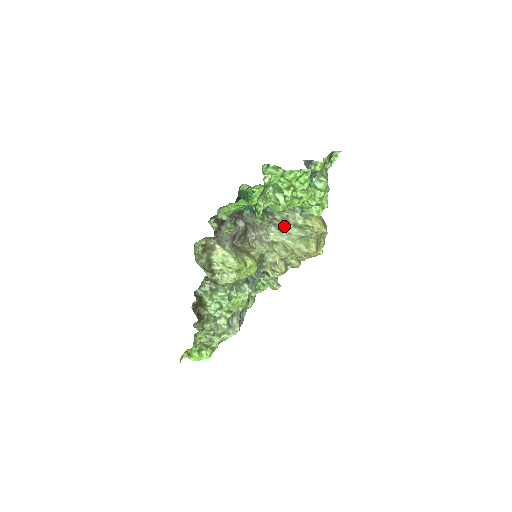
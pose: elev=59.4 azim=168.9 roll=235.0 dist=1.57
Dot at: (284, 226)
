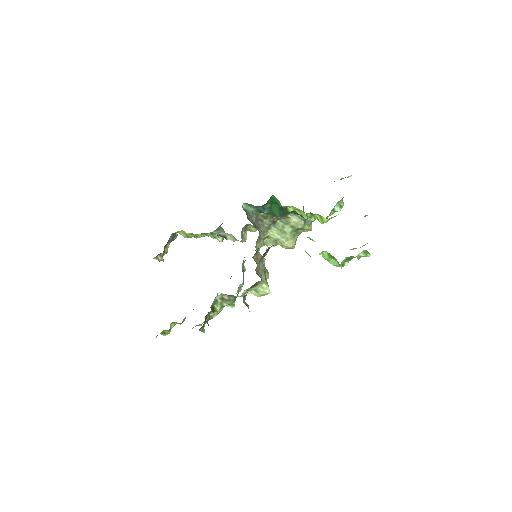
Dot at: (281, 224)
